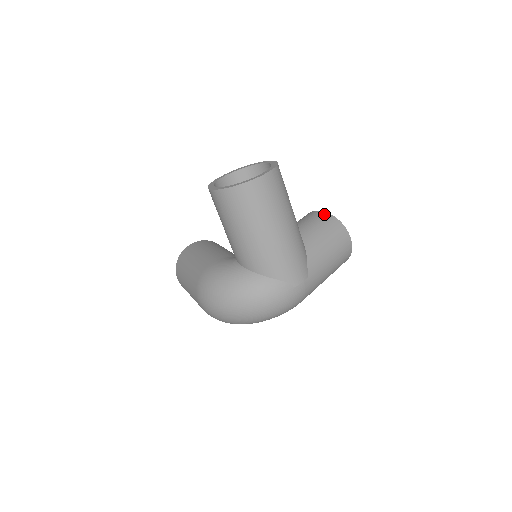
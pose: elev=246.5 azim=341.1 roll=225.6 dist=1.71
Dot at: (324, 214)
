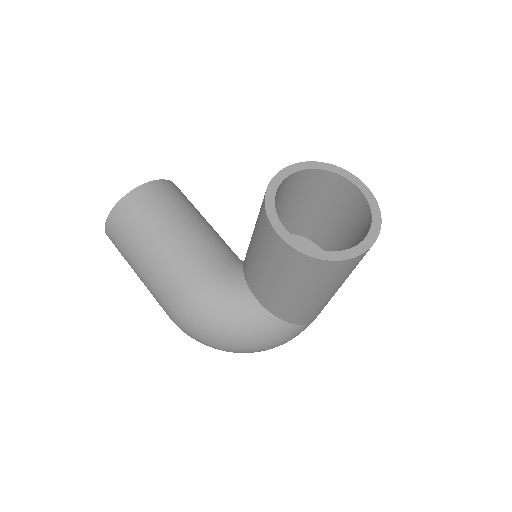
Dot at: occluded
